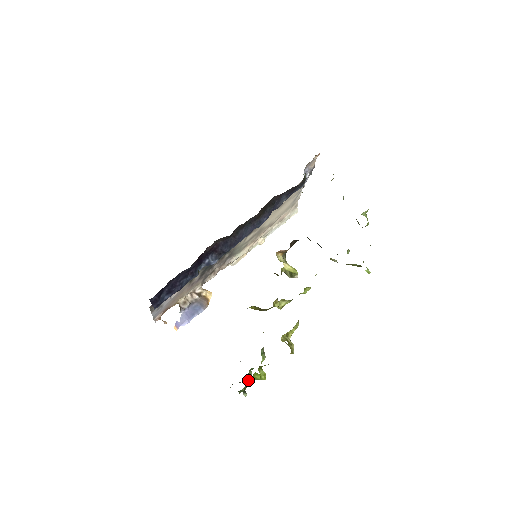
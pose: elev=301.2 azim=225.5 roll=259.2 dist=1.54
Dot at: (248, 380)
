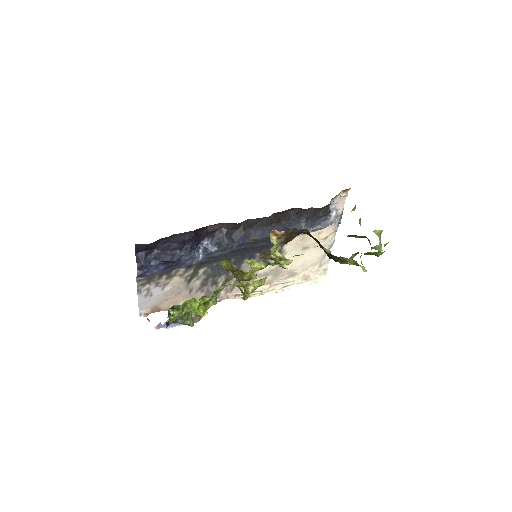
Dot at: (184, 310)
